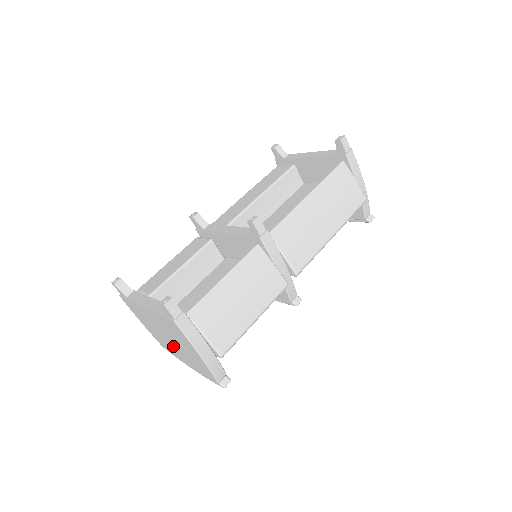
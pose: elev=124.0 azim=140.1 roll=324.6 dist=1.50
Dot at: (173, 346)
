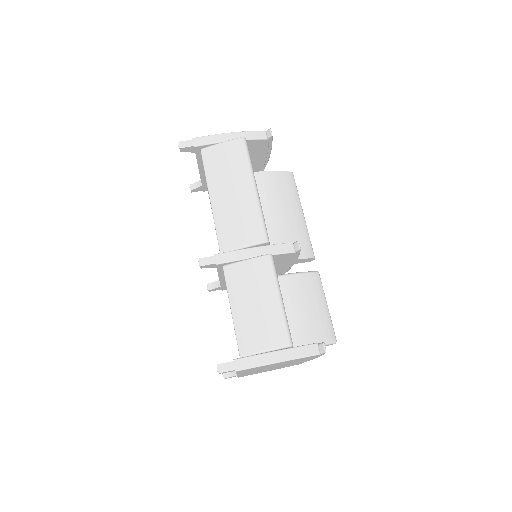
Dot at: occluded
